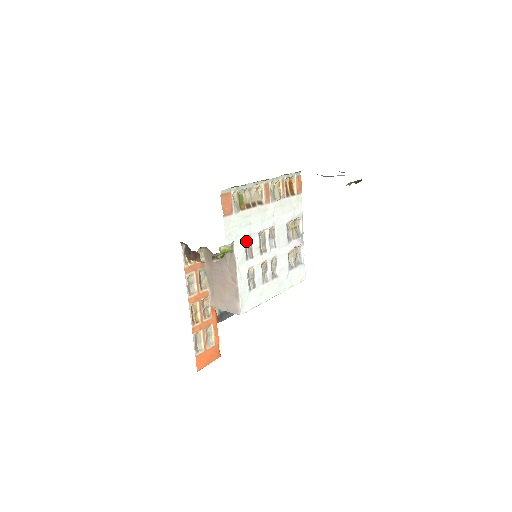
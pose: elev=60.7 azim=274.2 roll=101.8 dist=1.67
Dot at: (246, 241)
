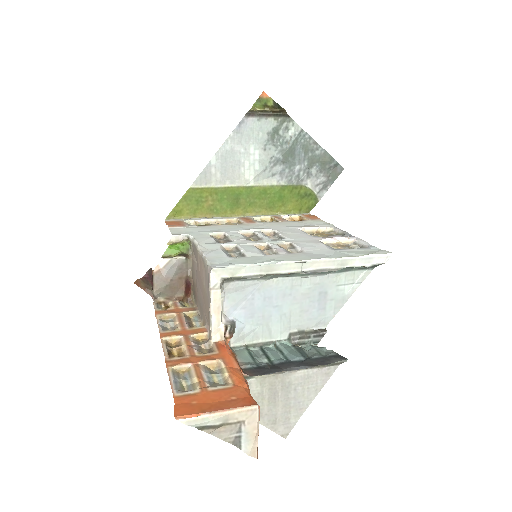
Dot at: occluded
